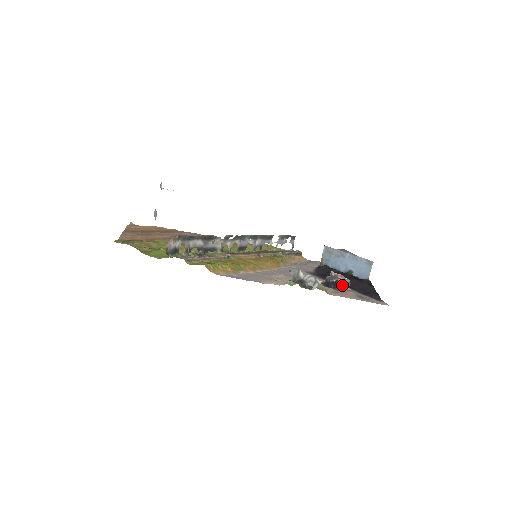
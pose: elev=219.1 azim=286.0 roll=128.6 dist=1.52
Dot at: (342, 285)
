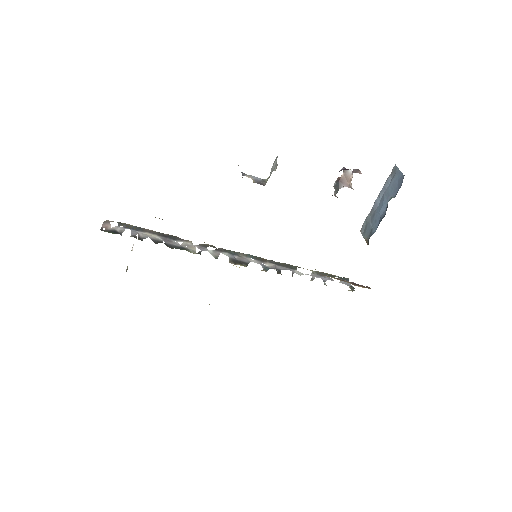
Dot at: occluded
